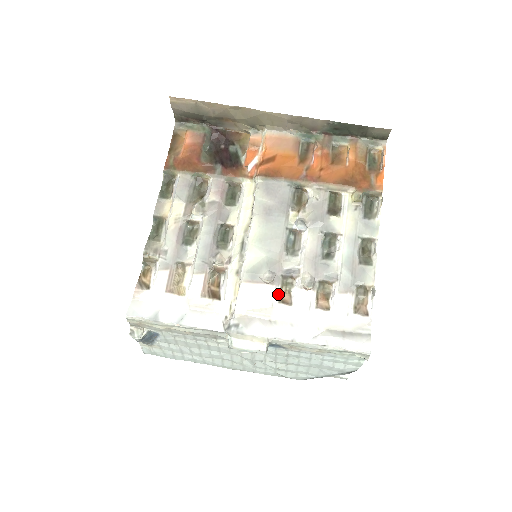
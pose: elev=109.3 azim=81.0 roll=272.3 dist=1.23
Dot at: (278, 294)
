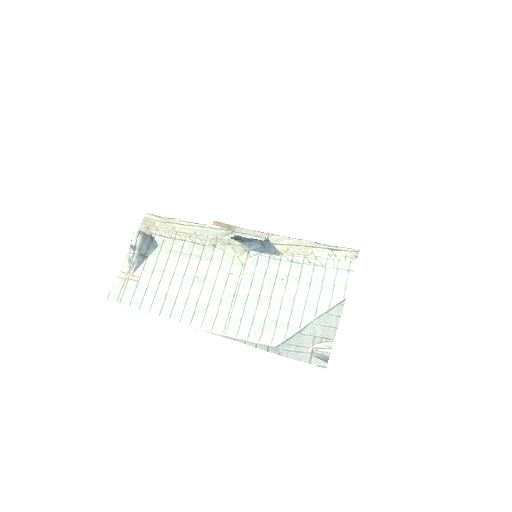
Dot at: occluded
